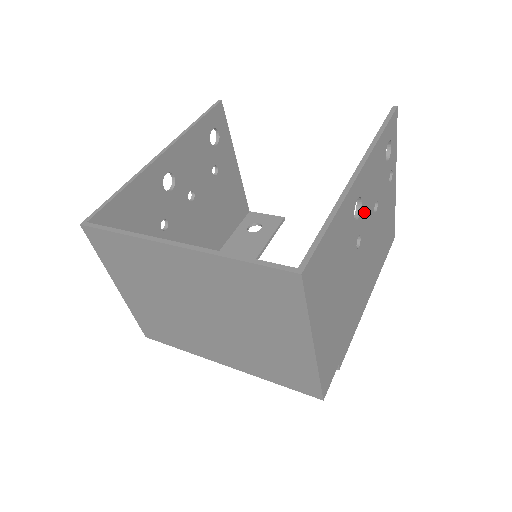
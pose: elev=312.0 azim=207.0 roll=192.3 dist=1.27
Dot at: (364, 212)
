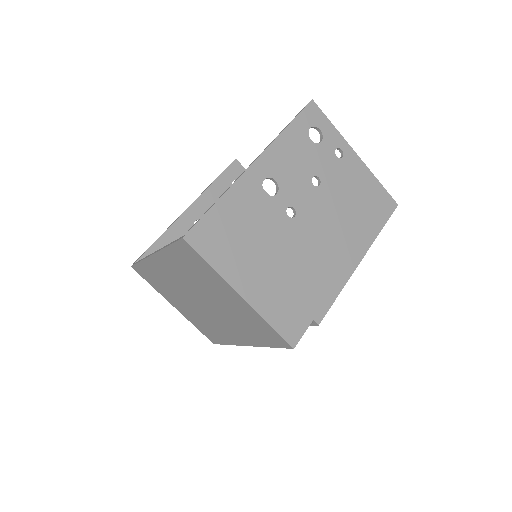
Dot at: (289, 188)
